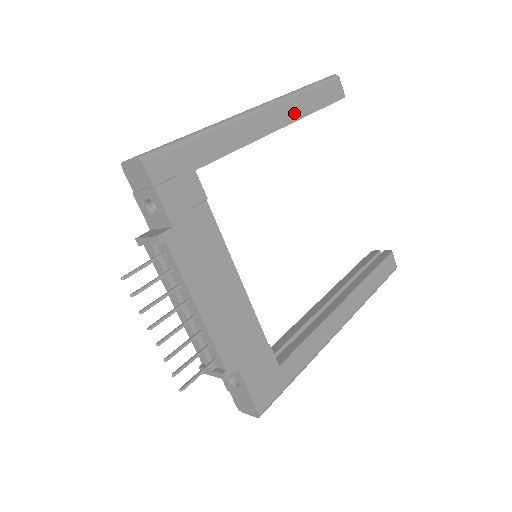
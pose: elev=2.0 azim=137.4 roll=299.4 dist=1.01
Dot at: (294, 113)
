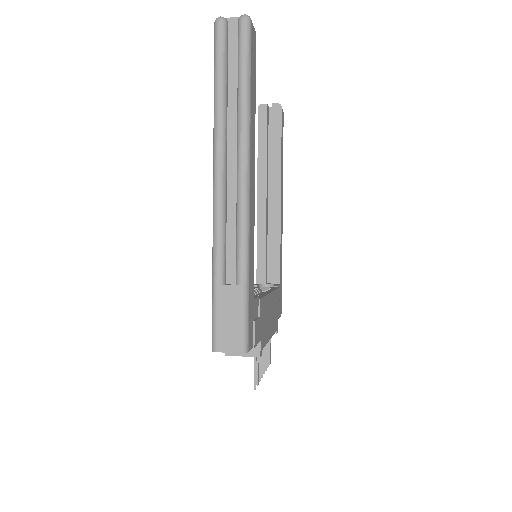
Dot at: (253, 137)
